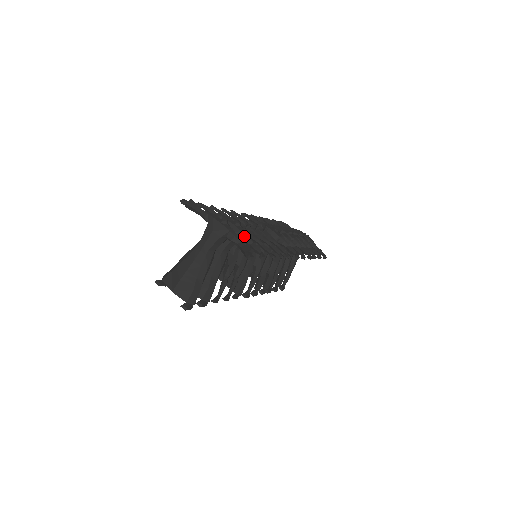
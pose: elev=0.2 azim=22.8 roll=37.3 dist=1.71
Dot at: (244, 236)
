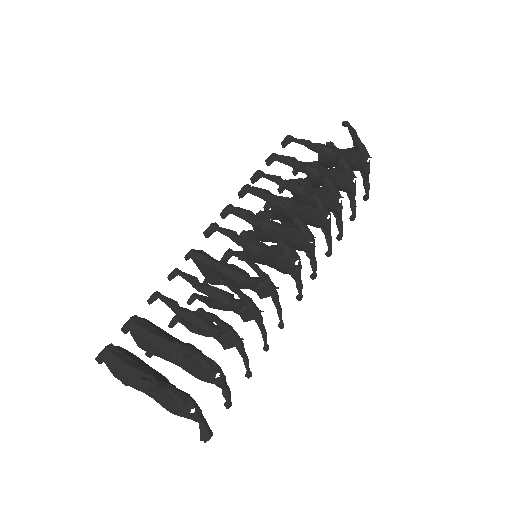
Dot at: (218, 385)
